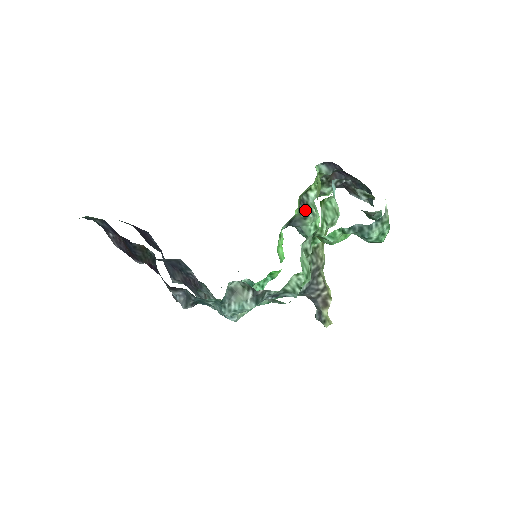
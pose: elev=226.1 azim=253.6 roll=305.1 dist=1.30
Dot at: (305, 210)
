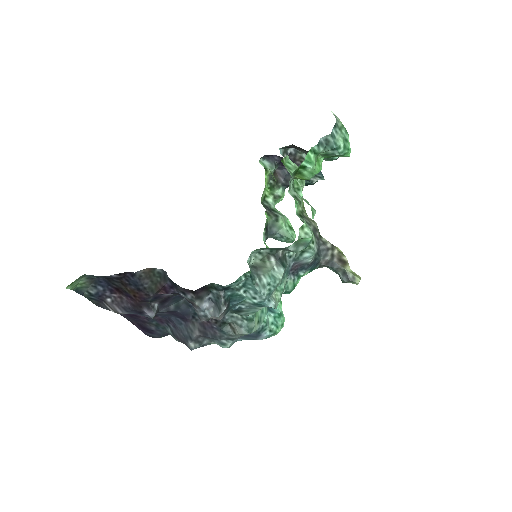
Dot at: (272, 213)
